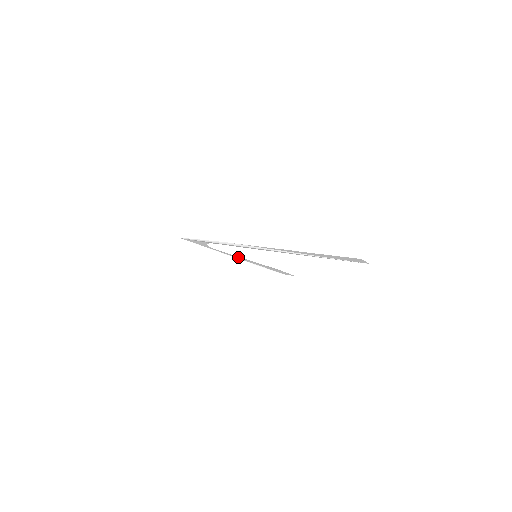
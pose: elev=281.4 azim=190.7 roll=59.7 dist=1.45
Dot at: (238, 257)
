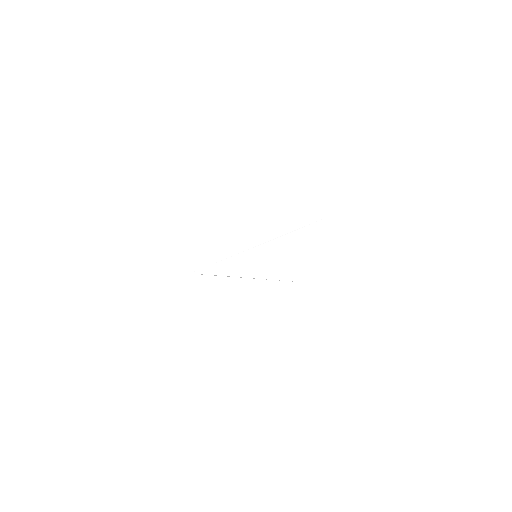
Dot at: (258, 245)
